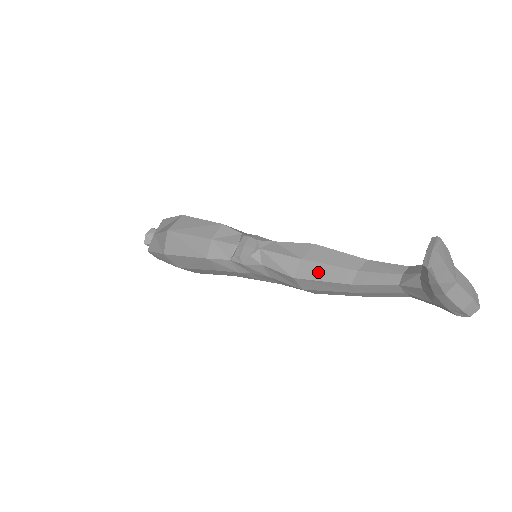
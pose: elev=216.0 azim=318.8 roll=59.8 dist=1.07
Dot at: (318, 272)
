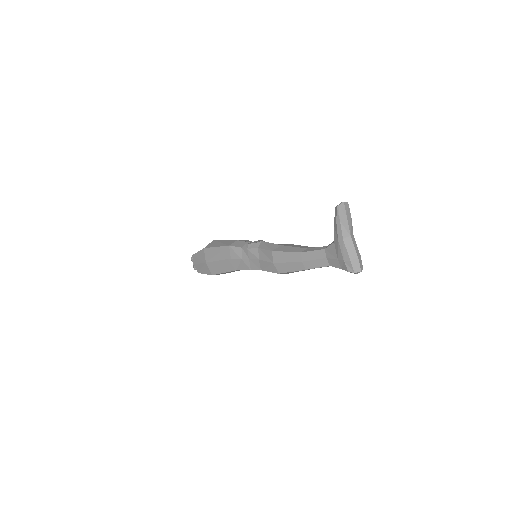
Dot at: (287, 249)
